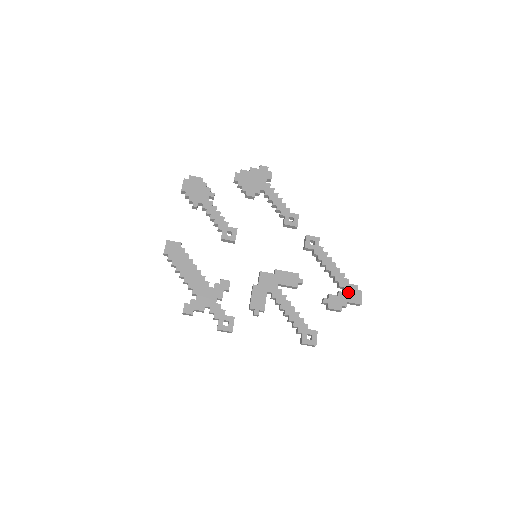
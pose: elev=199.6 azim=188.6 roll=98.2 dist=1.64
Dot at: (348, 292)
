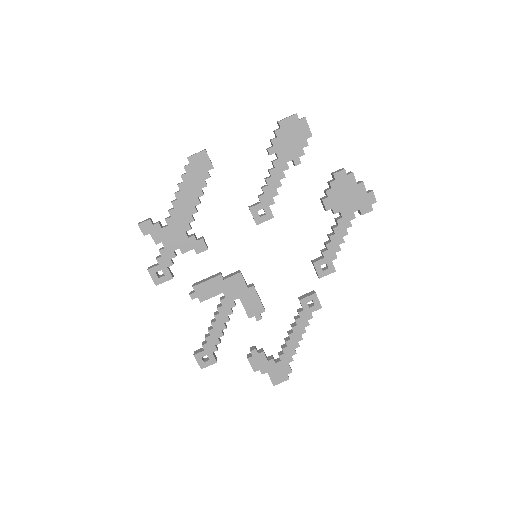
Dot at: (279, 367)
